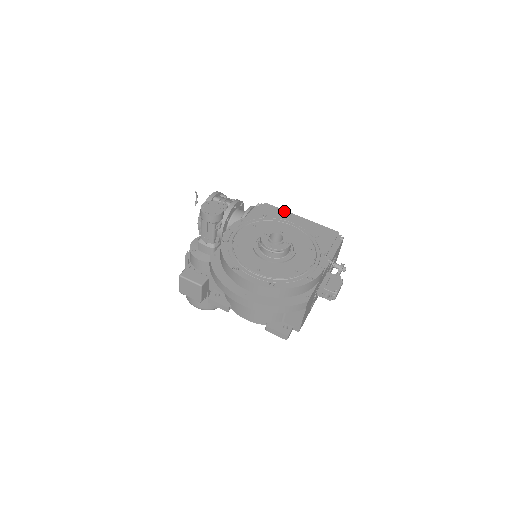
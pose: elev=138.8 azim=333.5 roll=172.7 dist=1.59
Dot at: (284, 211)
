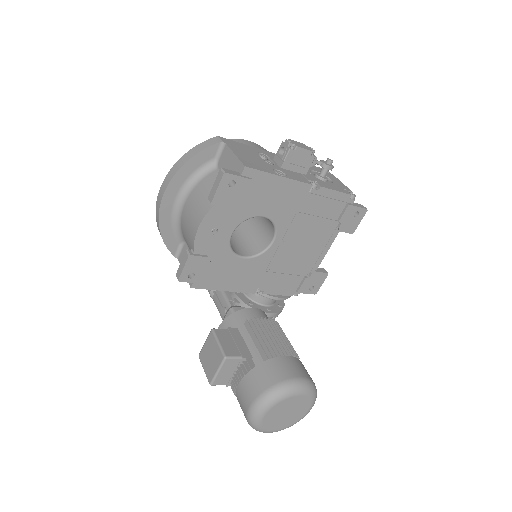
Dot at: occluded
